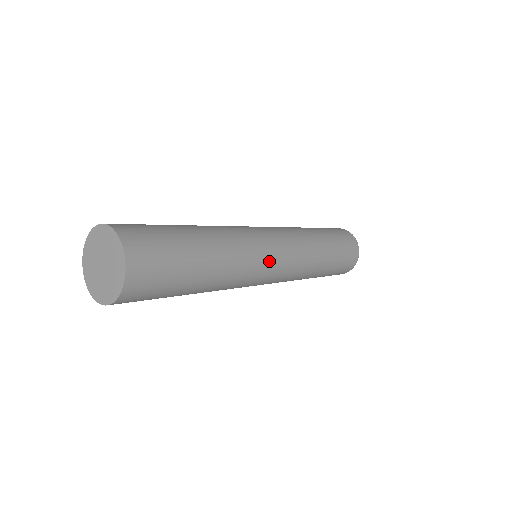
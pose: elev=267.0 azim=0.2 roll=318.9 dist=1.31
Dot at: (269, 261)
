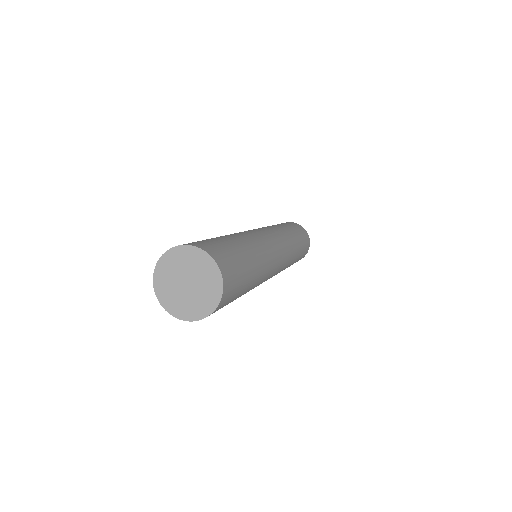
Dot at: occluded
